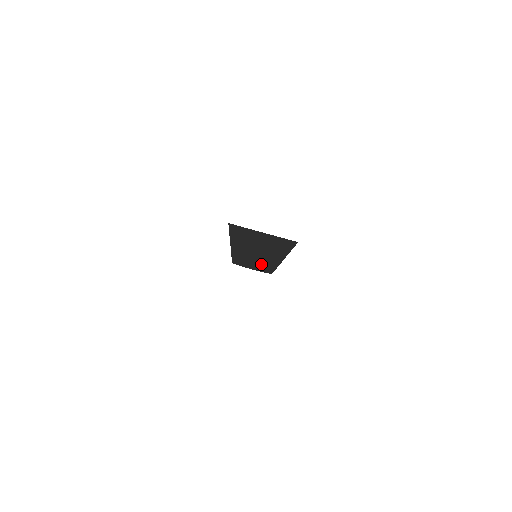
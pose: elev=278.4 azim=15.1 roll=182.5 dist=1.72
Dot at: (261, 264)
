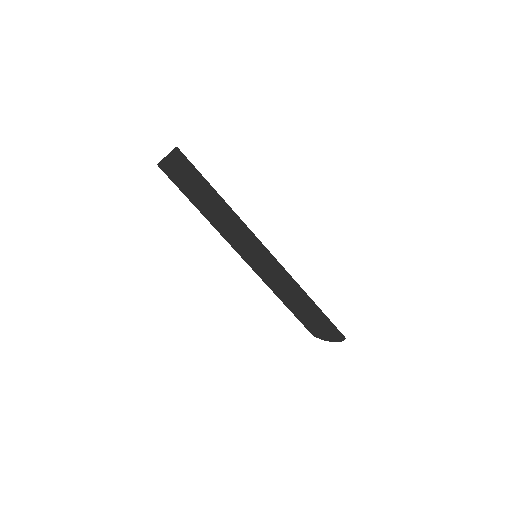
Dot at: (295, 293)
